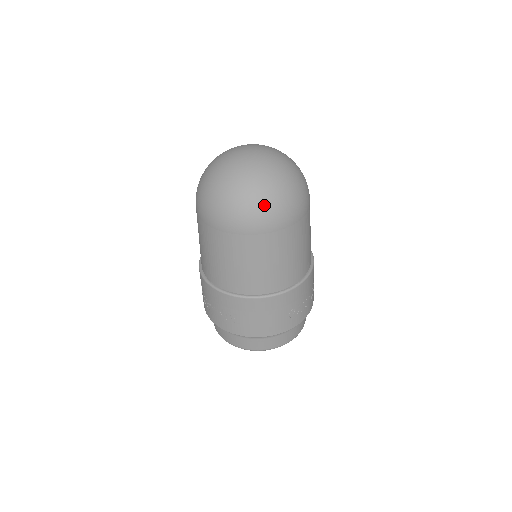
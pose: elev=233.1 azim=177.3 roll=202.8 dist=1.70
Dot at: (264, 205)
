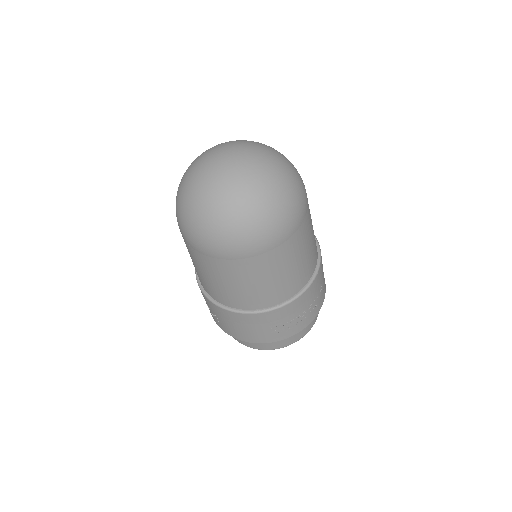
Dot at: (220, 232)
